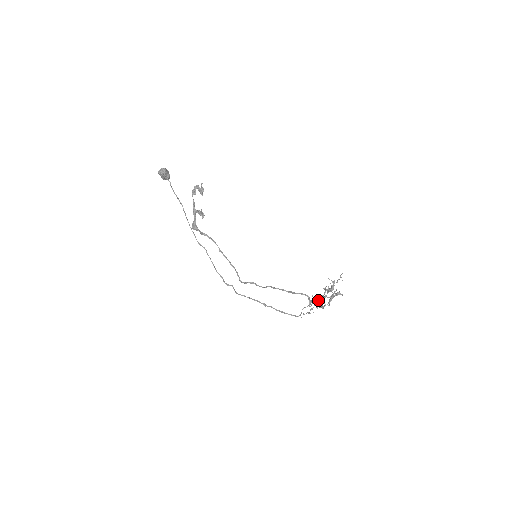
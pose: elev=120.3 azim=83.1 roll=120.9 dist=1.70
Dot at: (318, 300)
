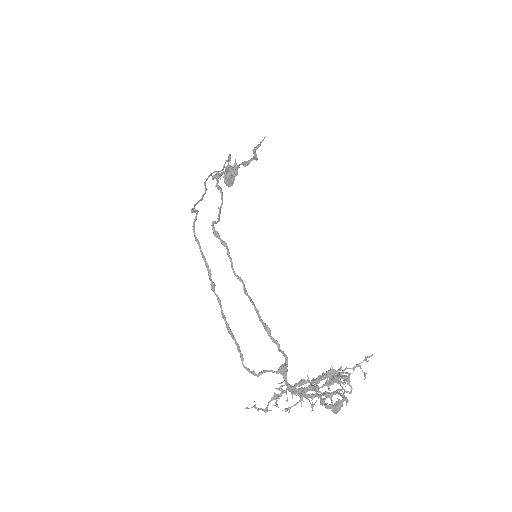
Dot at: occluded
